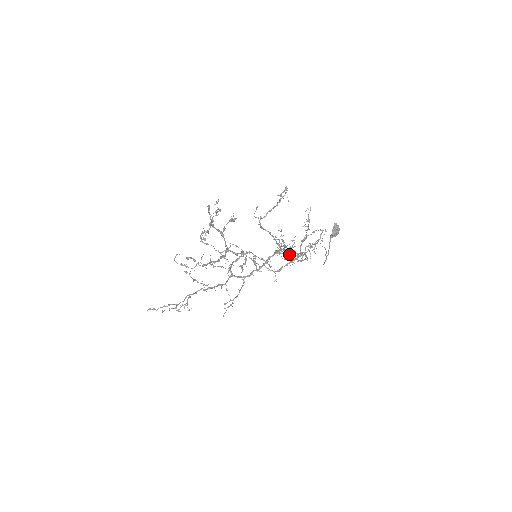
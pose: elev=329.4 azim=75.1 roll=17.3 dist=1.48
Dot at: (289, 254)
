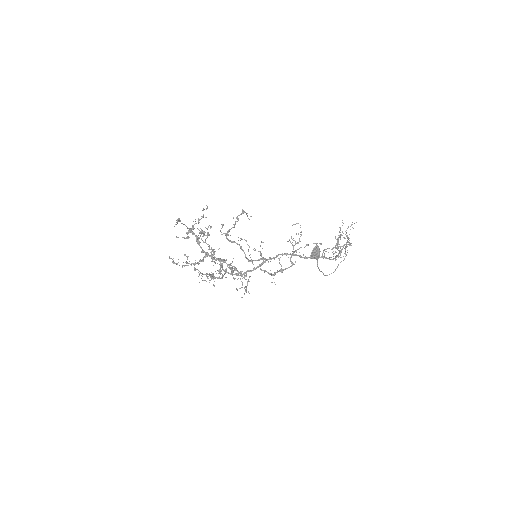
Dot at: (300, 256)
